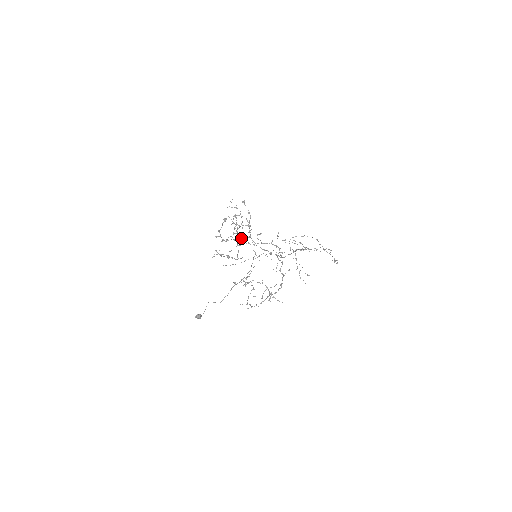
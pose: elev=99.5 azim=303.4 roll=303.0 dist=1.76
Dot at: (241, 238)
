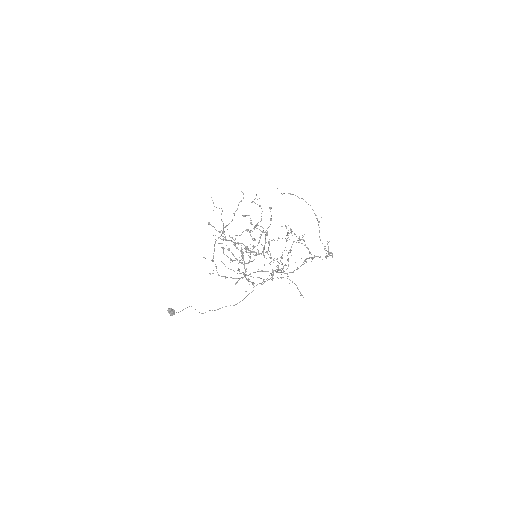
Dot at: (250, 234)
